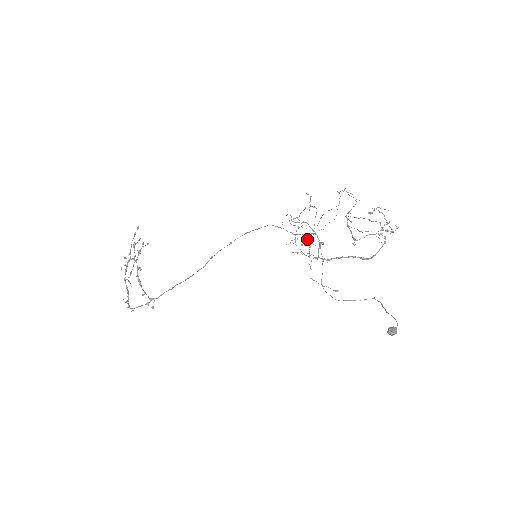
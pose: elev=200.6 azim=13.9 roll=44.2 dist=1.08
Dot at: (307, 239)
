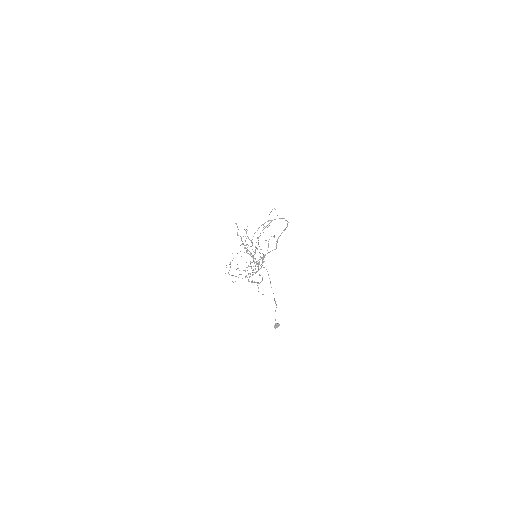
Dot at: (239, 270)
